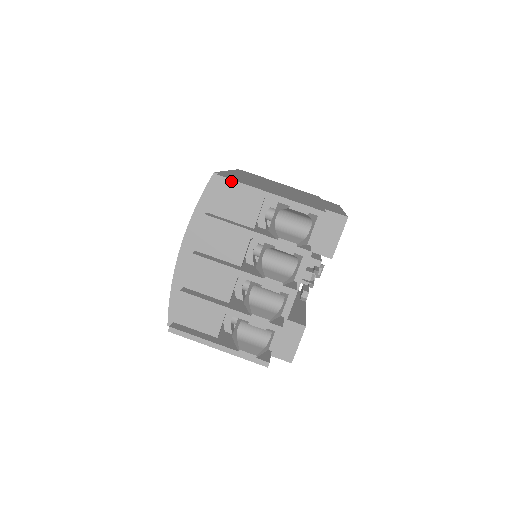
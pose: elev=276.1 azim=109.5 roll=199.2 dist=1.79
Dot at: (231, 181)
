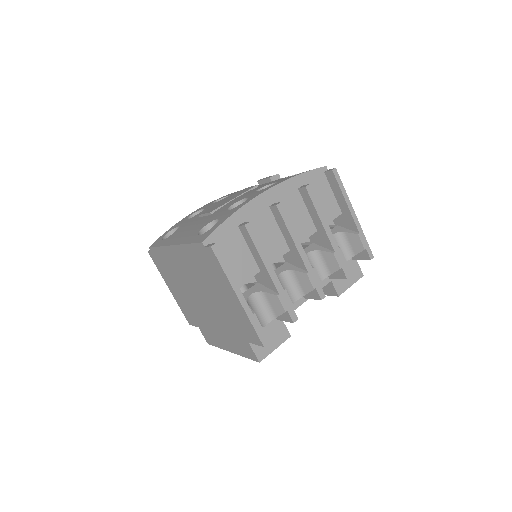
Dot at: (341, 182)
